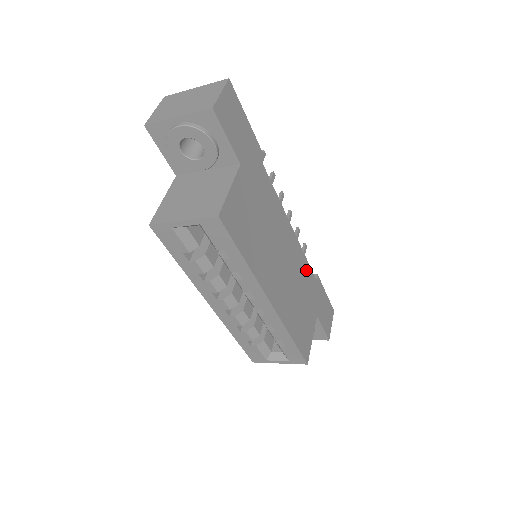
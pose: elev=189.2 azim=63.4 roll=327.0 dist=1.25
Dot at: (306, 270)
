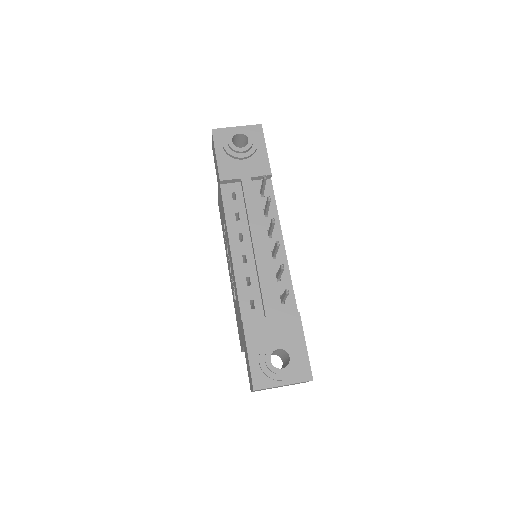
Dot at: occluded
